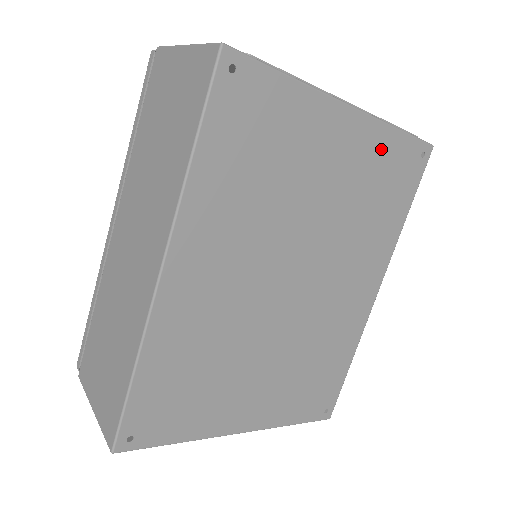
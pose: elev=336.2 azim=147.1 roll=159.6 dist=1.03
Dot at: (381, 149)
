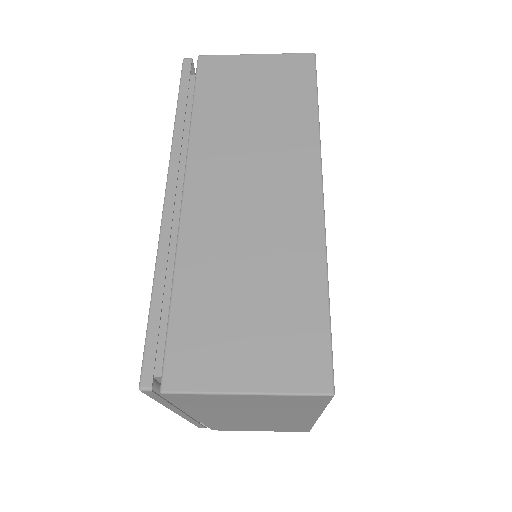
Dot at: occluded
